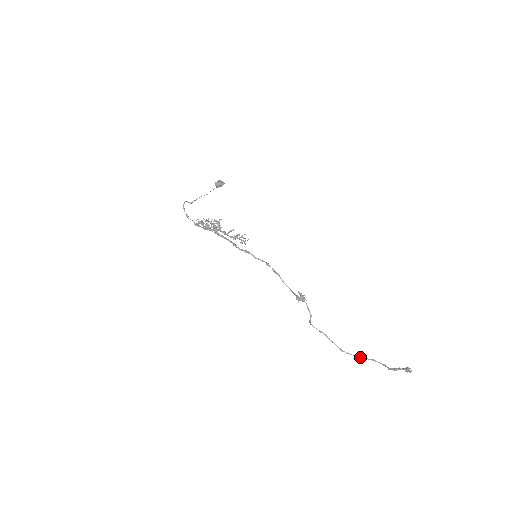
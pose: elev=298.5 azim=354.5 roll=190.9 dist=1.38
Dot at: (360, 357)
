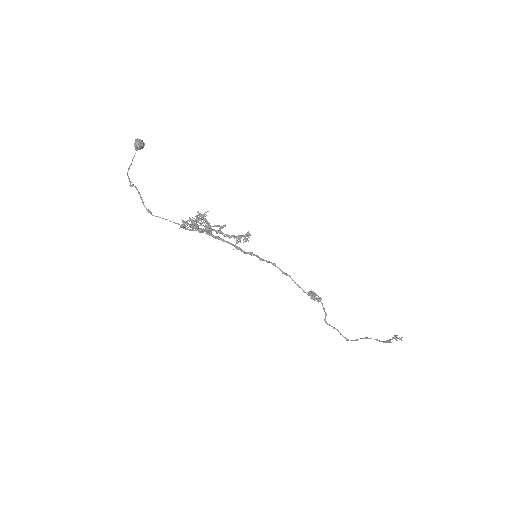
Dot at: occluded
